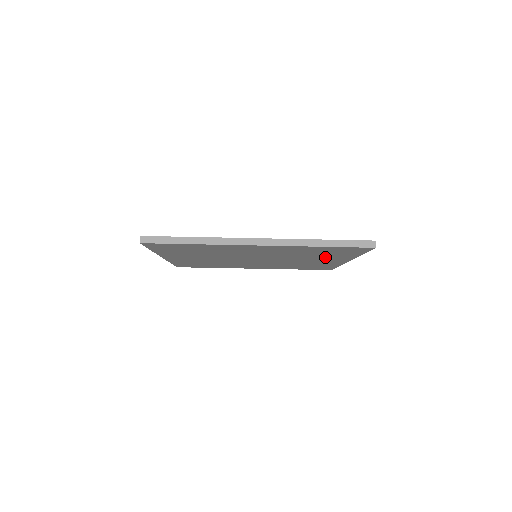
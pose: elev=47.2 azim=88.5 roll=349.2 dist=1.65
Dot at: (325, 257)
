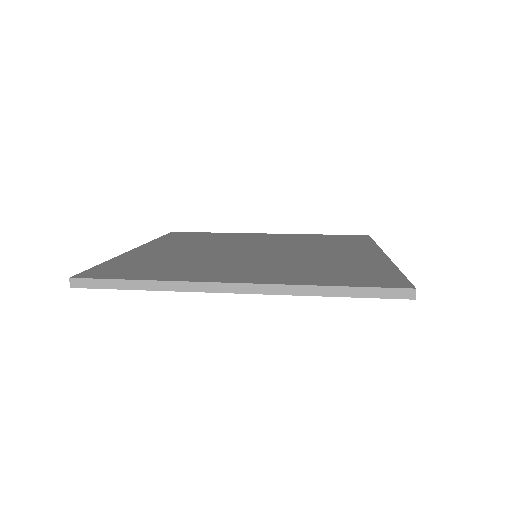
Dot at: occluded
